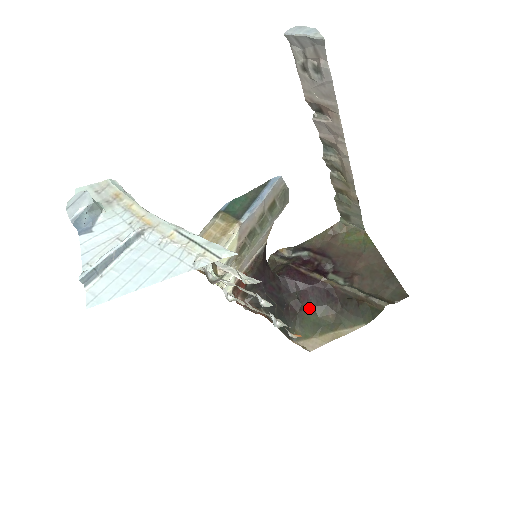
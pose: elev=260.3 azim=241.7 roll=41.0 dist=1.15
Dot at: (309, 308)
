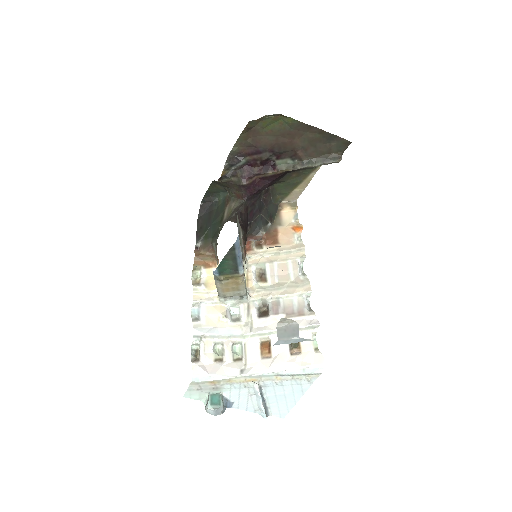
Dot at: (275, 183)
